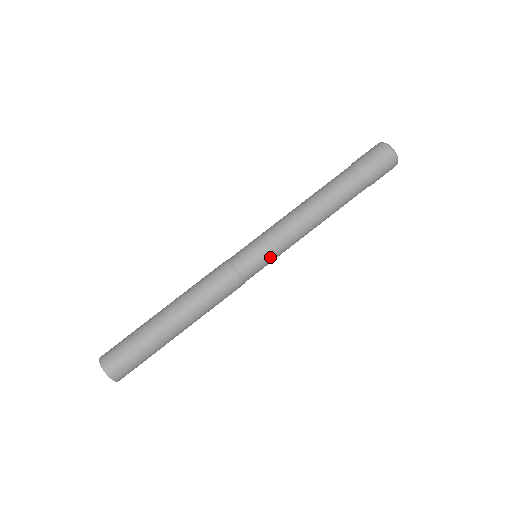
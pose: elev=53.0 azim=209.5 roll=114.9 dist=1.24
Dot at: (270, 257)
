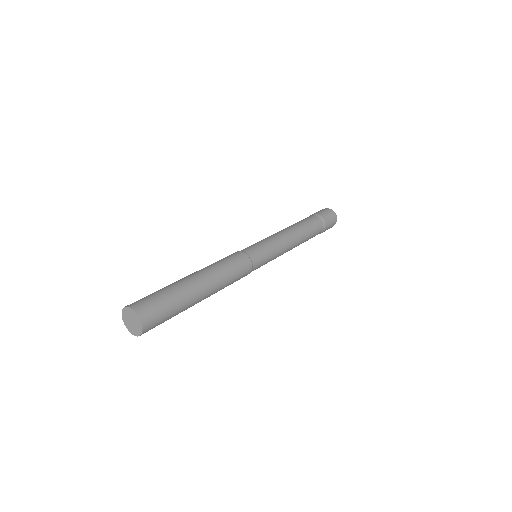
Dot at: (270, 257)
